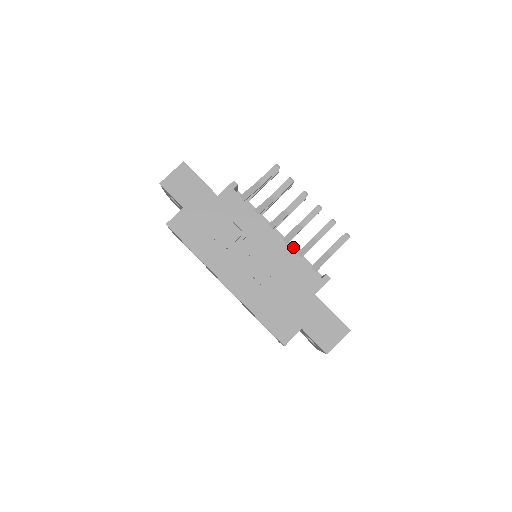
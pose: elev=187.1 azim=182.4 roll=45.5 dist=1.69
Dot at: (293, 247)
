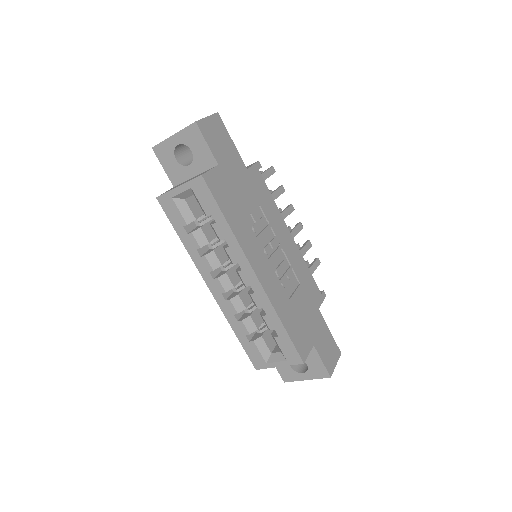
Dot at: occluded
